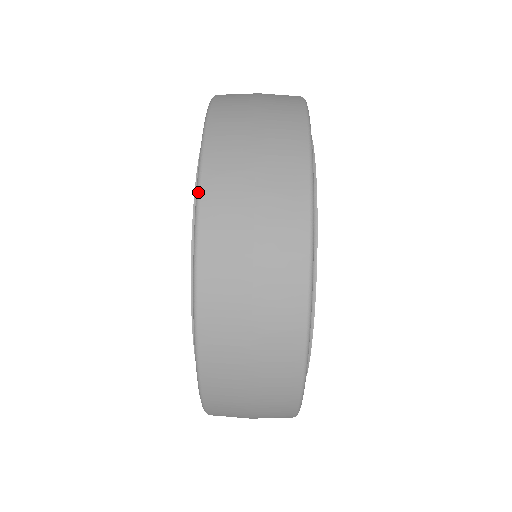
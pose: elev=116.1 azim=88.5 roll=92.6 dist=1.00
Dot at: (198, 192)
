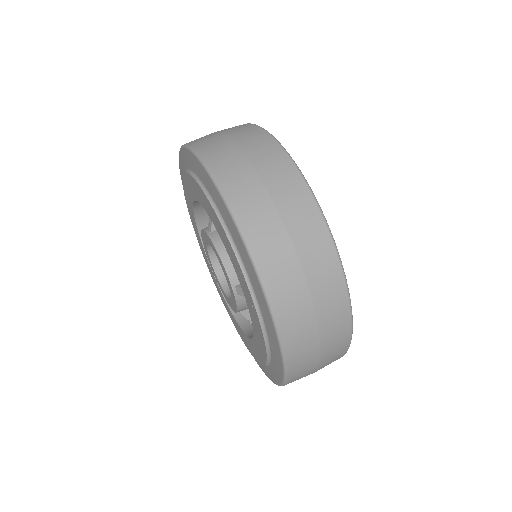
Dot at: (282, 349)
